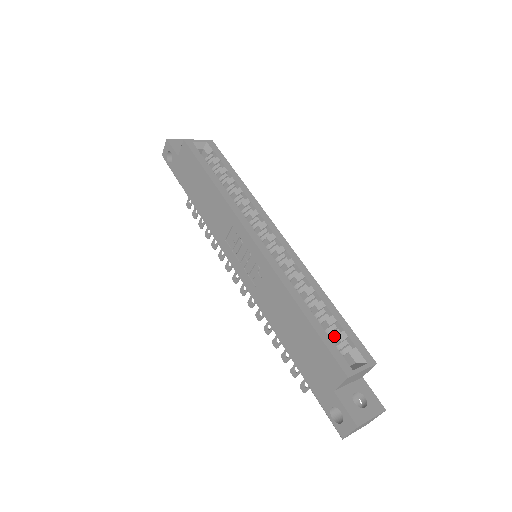
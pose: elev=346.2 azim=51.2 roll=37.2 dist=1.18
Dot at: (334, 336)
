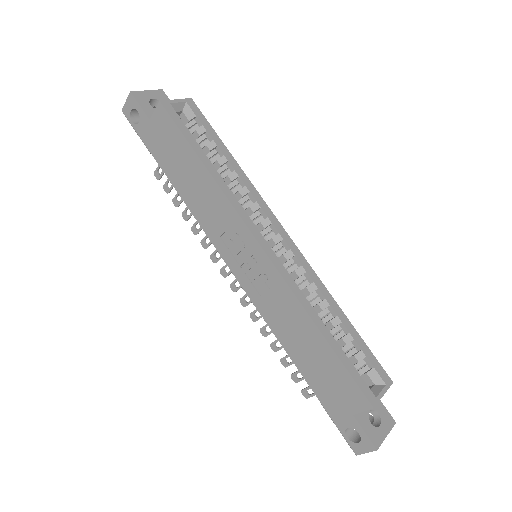
Dot at: (351, 355)
